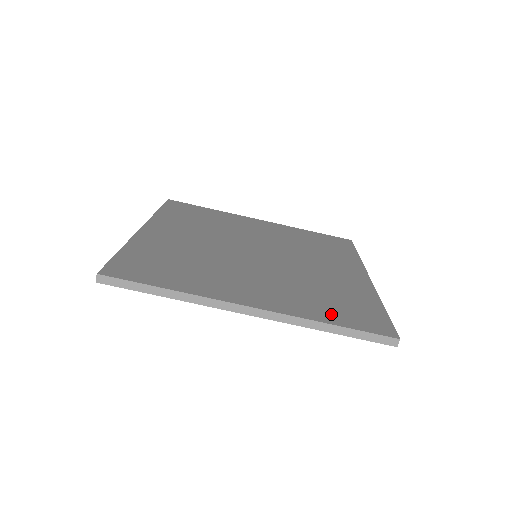
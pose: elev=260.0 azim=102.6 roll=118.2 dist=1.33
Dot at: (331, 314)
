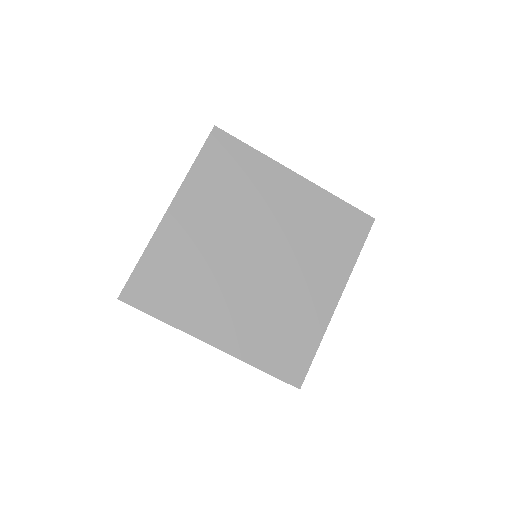
Dot at: (267, 357)
